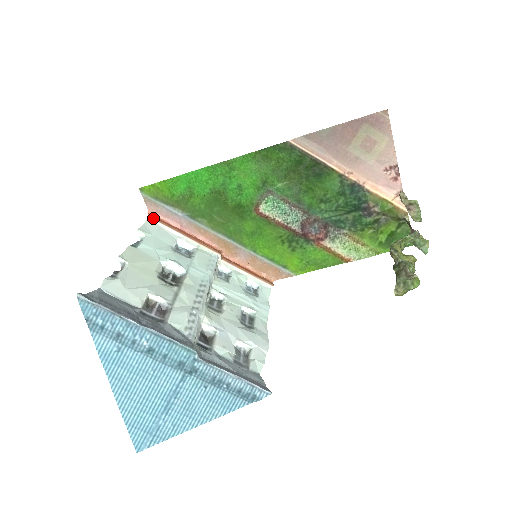
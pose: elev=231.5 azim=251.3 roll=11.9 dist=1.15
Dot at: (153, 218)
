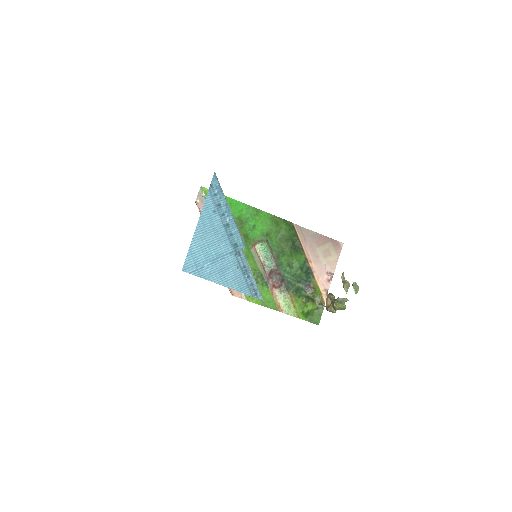
Dot at: (197, 205)
